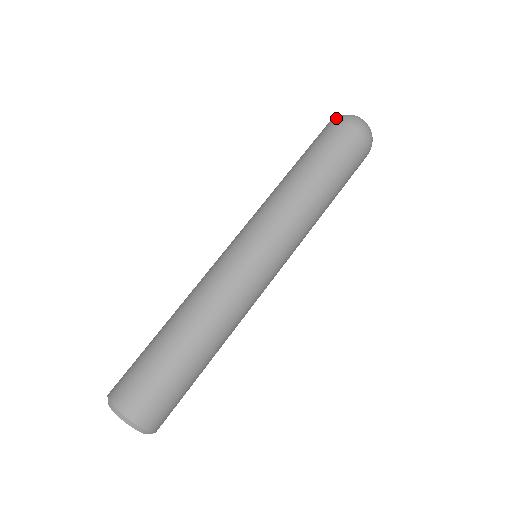
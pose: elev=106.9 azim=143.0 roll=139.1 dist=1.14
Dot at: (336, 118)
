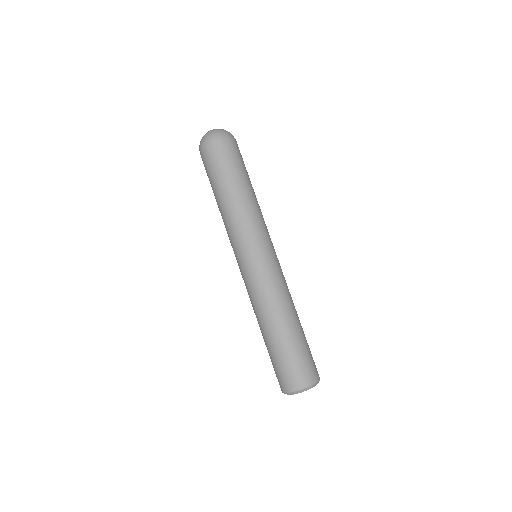
Dot at: (219, 137)
